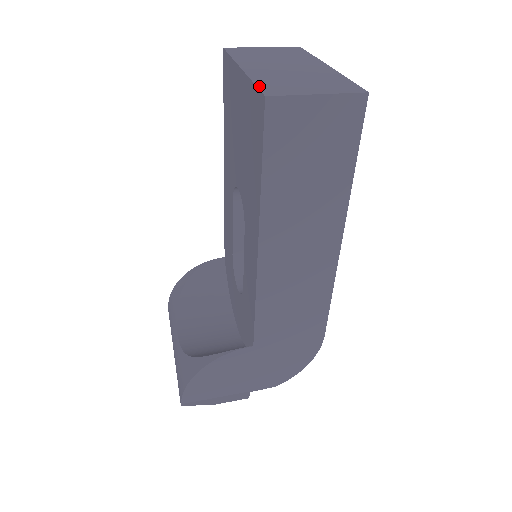
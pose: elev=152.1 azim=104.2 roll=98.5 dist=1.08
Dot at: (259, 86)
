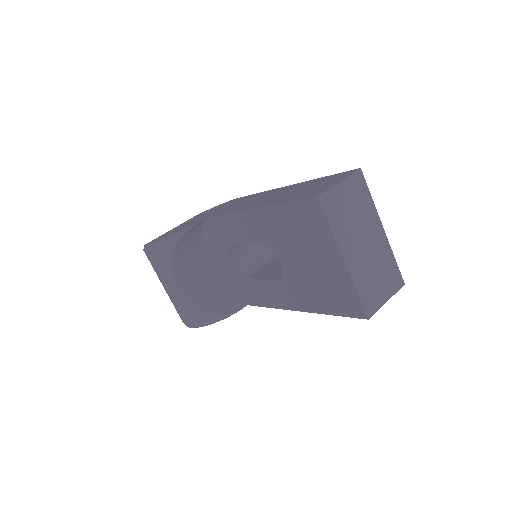
Dot at: (362, 301)
